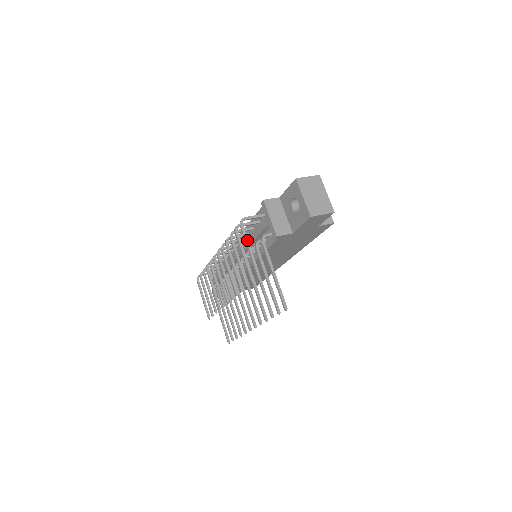
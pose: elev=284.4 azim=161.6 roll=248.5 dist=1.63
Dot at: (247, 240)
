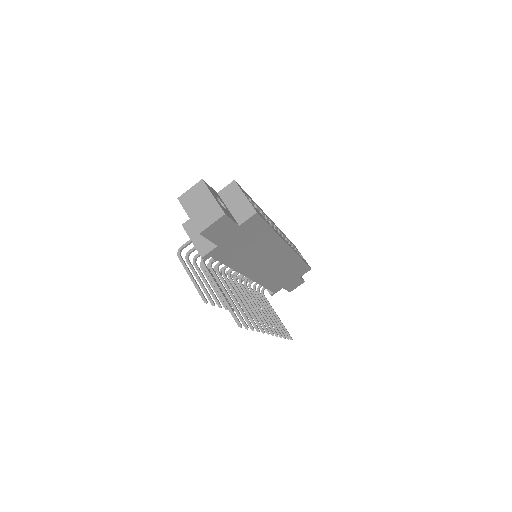
Dot at: (187, 270)
